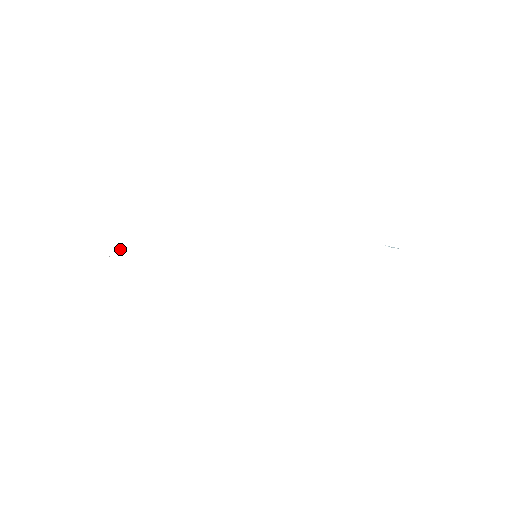
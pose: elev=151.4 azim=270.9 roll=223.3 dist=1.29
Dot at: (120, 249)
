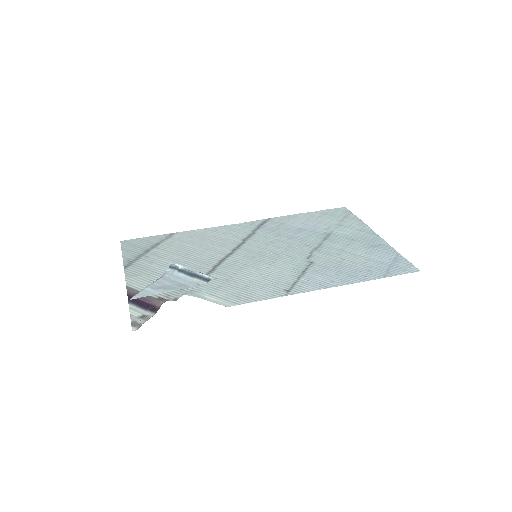
Dot at: (151, 308)
